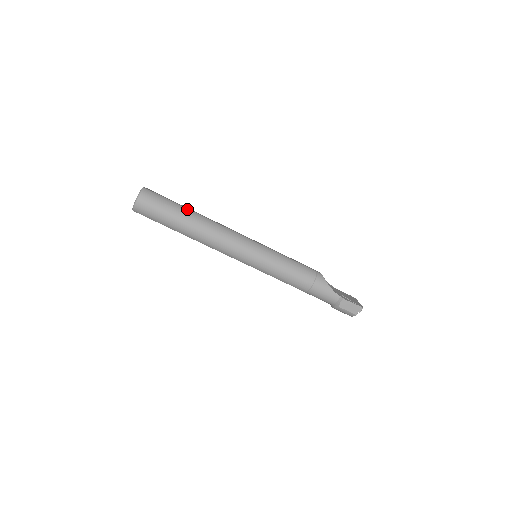
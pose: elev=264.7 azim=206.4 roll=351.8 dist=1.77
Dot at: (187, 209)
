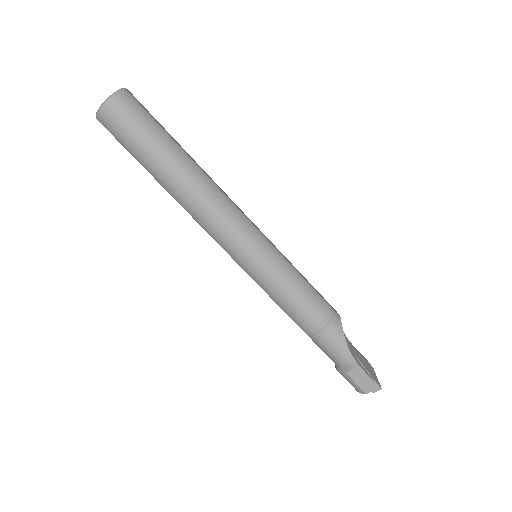
Dot at: (179, 147)
